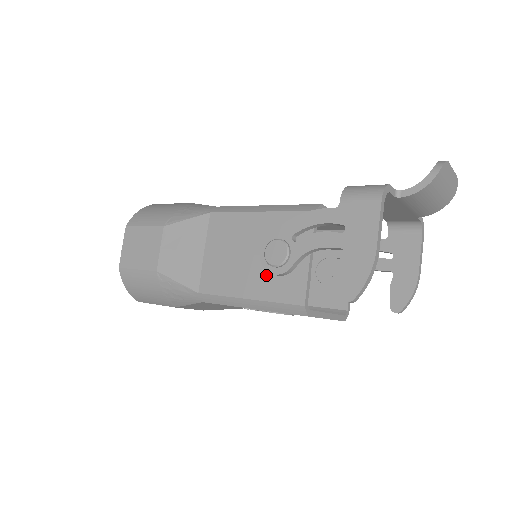
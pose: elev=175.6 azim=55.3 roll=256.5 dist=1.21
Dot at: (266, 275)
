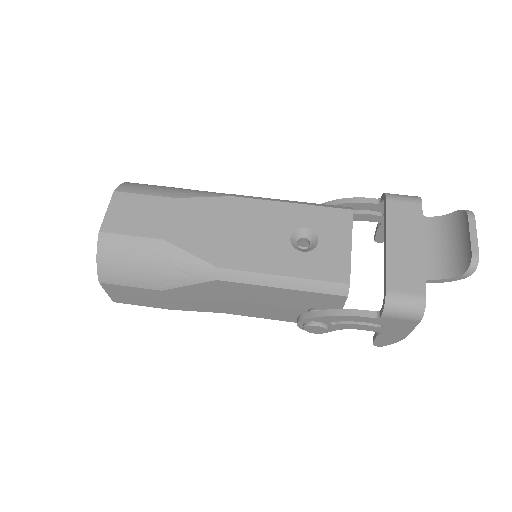
Dot at: (296, 315)
